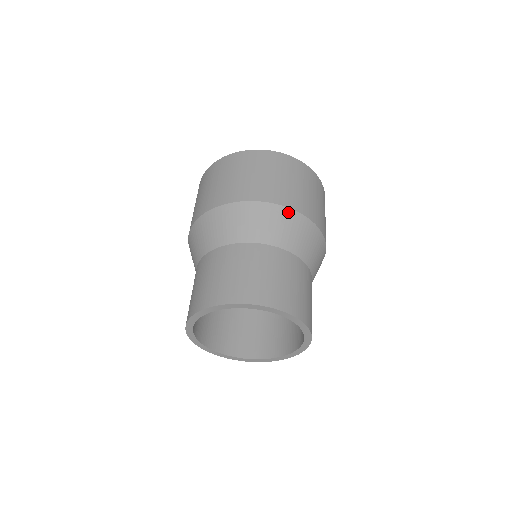
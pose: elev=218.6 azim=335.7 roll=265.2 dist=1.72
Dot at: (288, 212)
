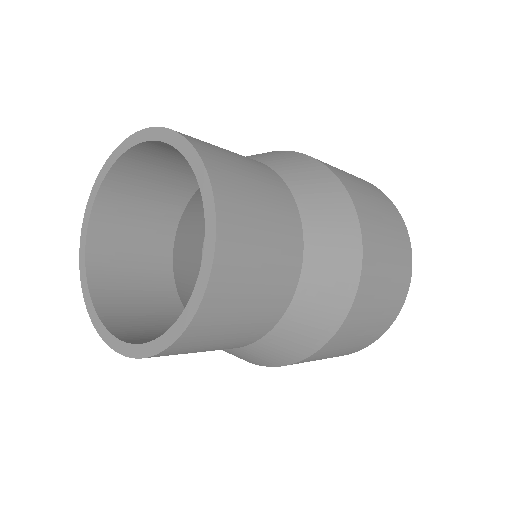
Dot at: (356, 237)
